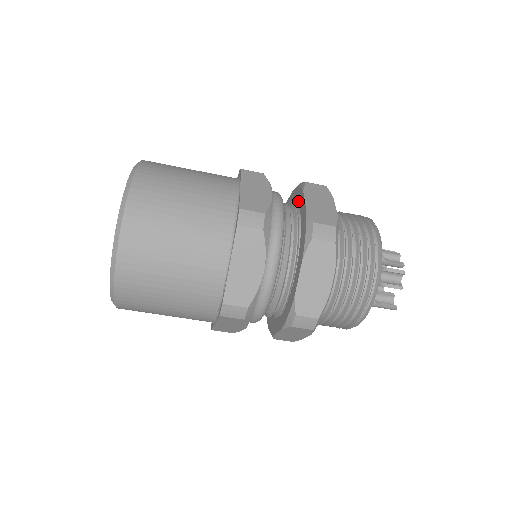
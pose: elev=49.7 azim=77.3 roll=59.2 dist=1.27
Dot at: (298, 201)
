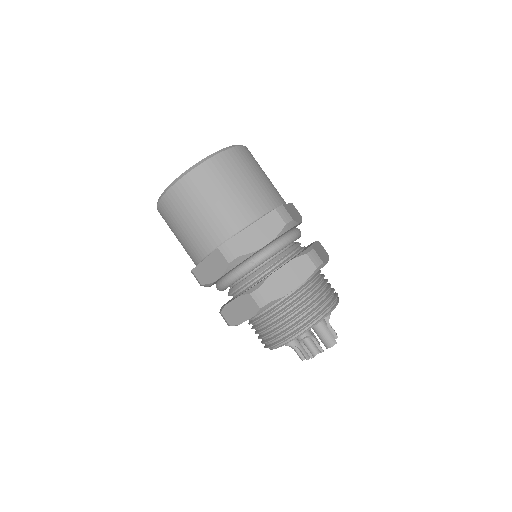
Dot at: occluded
